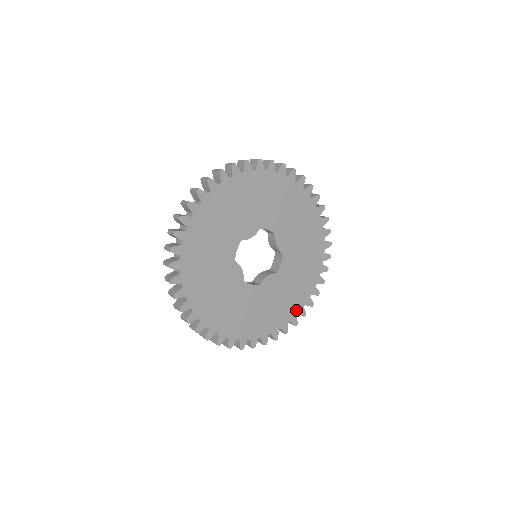
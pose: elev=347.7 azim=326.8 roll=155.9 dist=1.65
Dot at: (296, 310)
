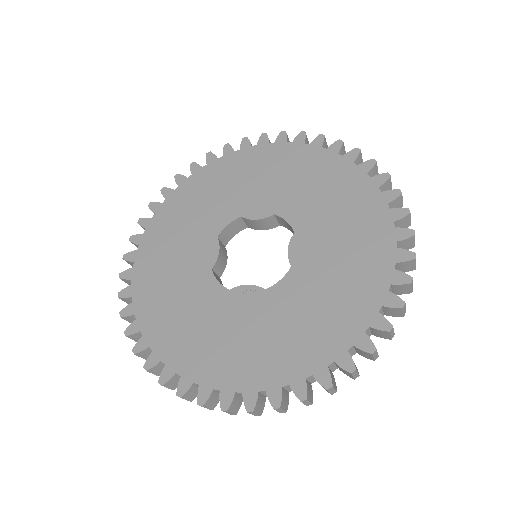
Dot at: (265, 380)
